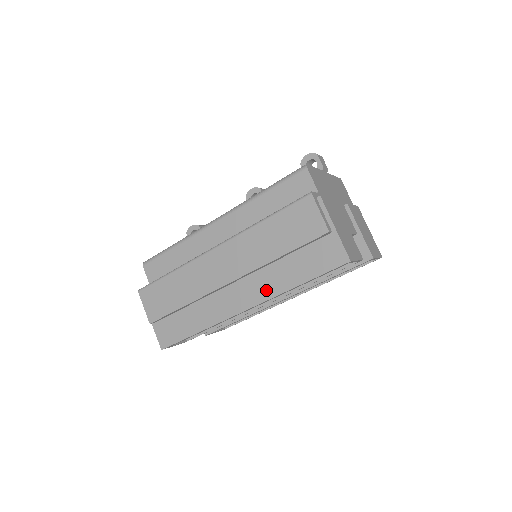
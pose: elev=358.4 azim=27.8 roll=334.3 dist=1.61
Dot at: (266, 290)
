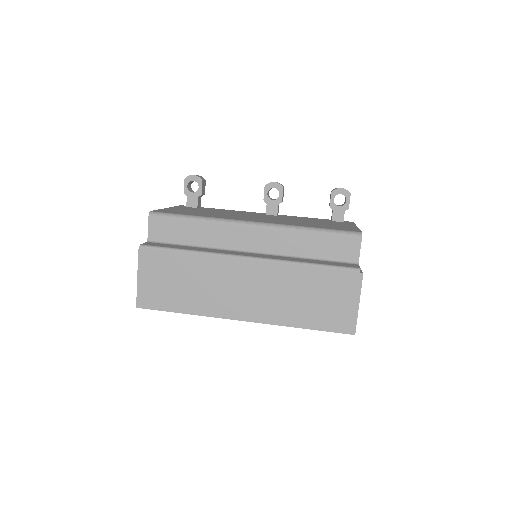
Dot at: (272, 316)
